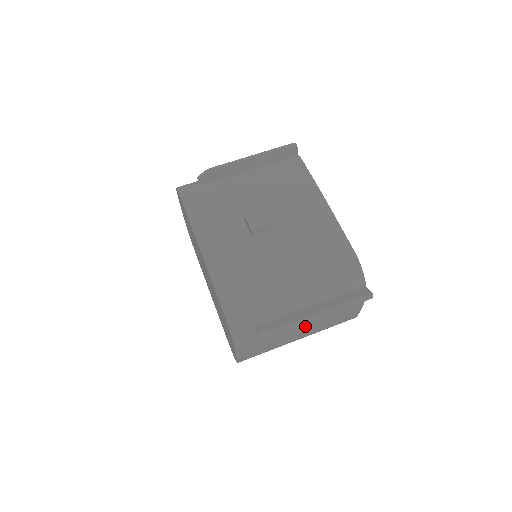
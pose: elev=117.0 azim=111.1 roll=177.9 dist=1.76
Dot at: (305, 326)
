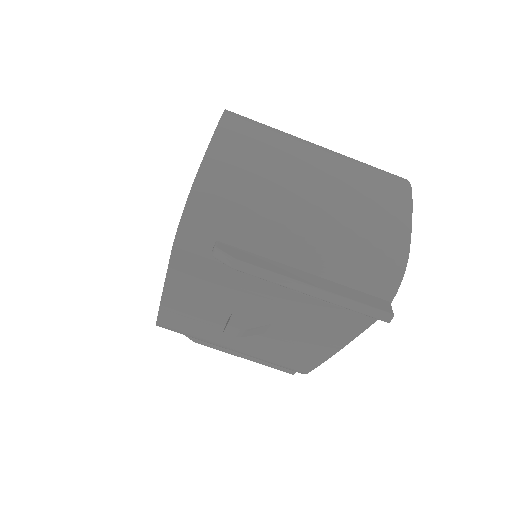
Dot at: occluded
